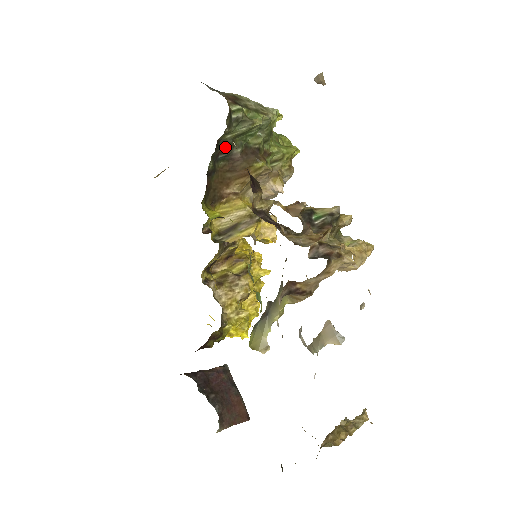
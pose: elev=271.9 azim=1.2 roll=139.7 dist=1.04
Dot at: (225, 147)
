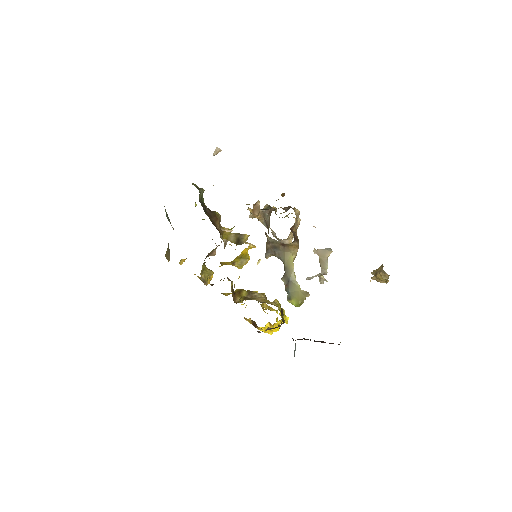
Dot at: (202, 204)
